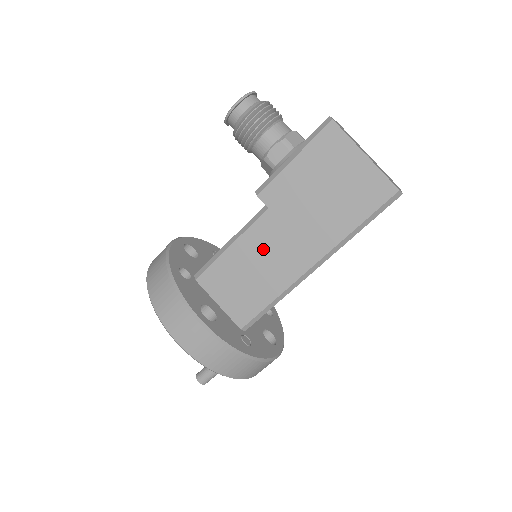
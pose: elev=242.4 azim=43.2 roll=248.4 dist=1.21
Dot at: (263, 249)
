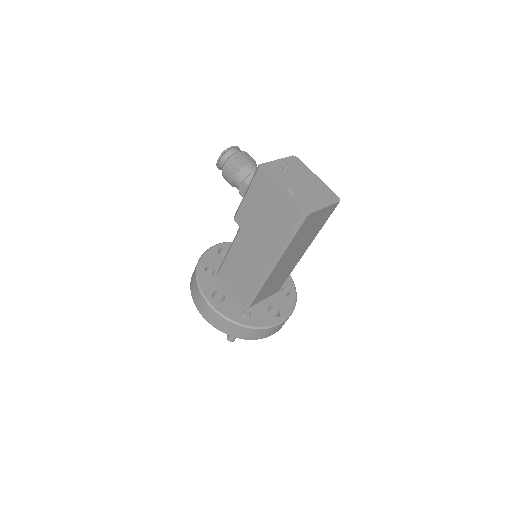
Dot at: (244, 255)
